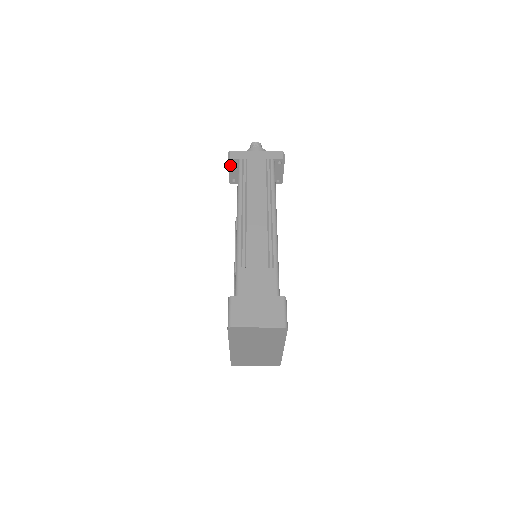
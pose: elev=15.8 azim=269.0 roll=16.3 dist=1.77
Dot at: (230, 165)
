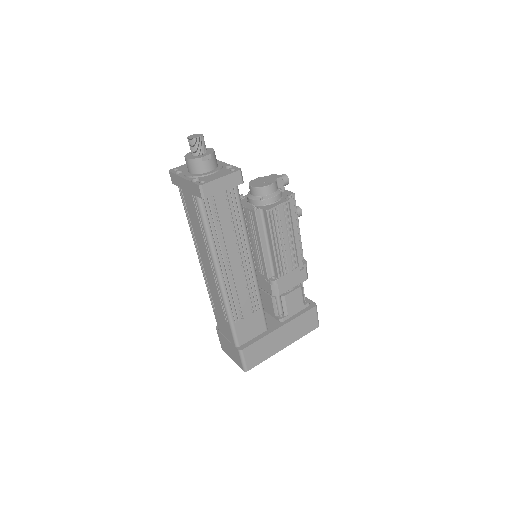
Dot at: occluded
